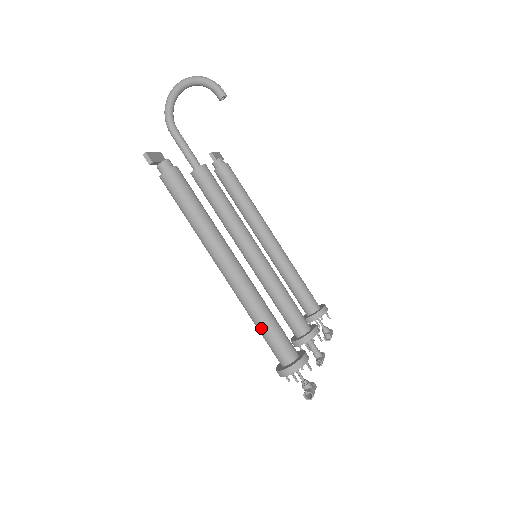
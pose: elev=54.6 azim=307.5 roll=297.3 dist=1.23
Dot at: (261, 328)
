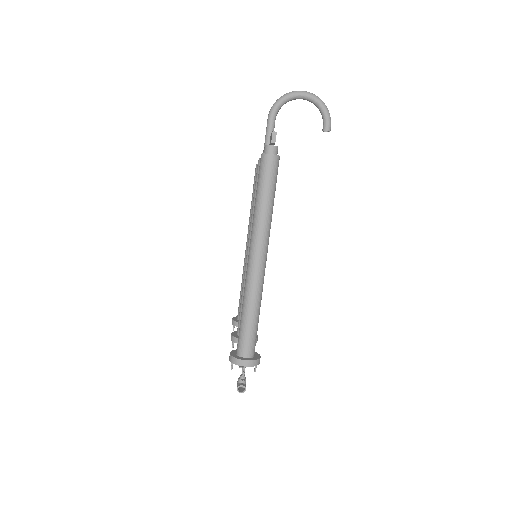
Dot at: (247, 318)
